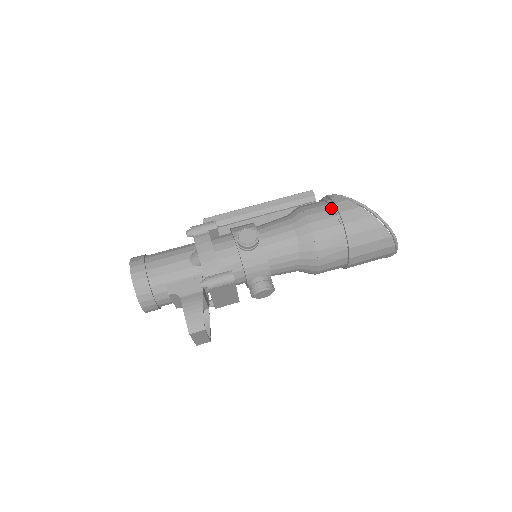
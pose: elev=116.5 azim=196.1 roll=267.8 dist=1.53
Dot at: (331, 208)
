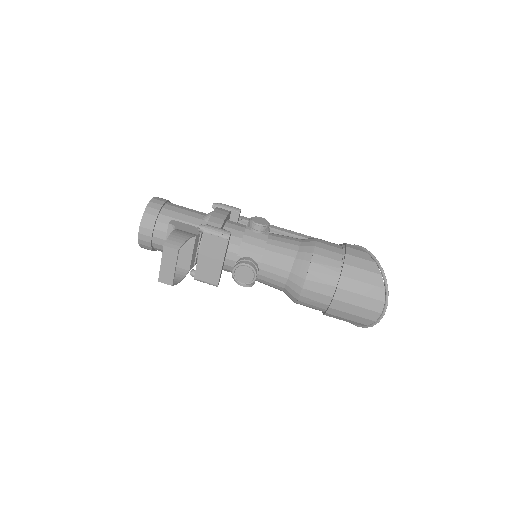
Dot at: (341, 245)
